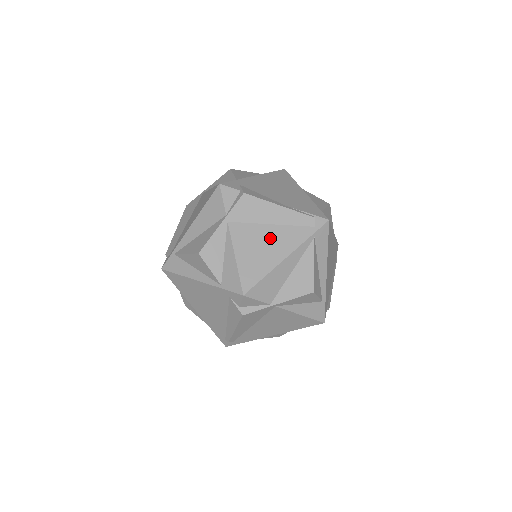
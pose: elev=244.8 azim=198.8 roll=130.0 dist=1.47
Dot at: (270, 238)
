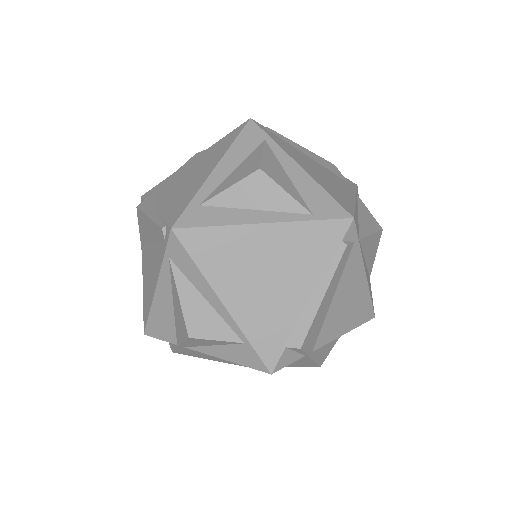
Dot at: (151, 262)
